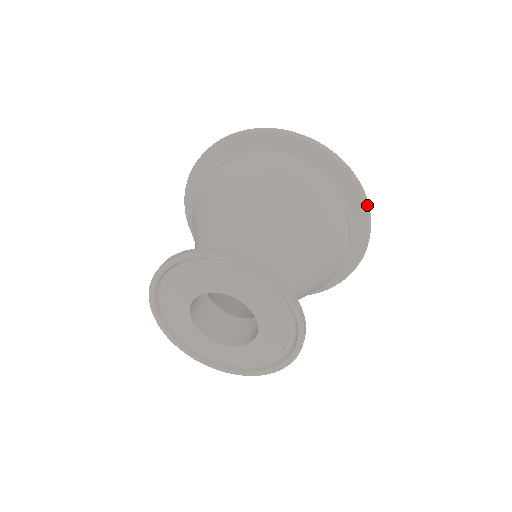
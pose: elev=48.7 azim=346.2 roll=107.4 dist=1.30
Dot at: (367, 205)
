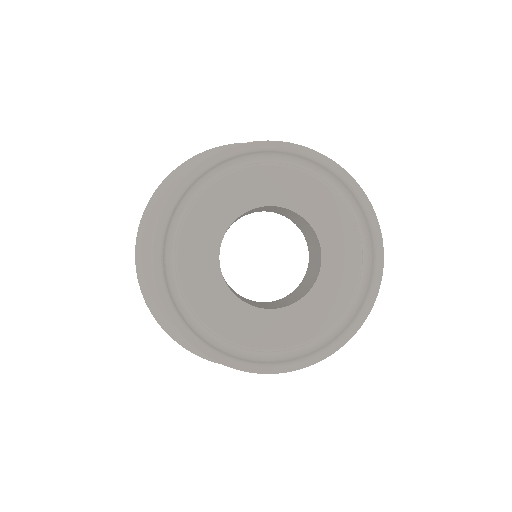
Dot at: occluded
